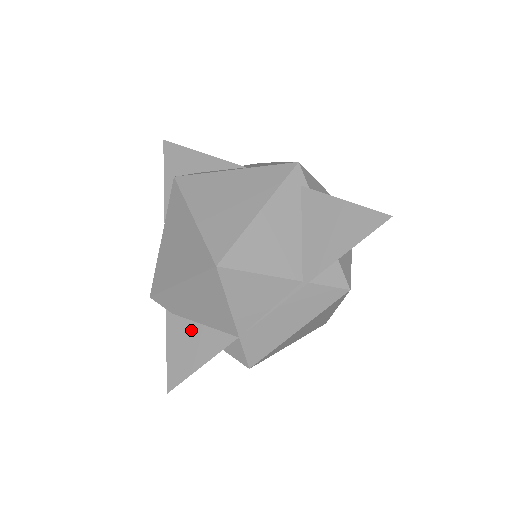
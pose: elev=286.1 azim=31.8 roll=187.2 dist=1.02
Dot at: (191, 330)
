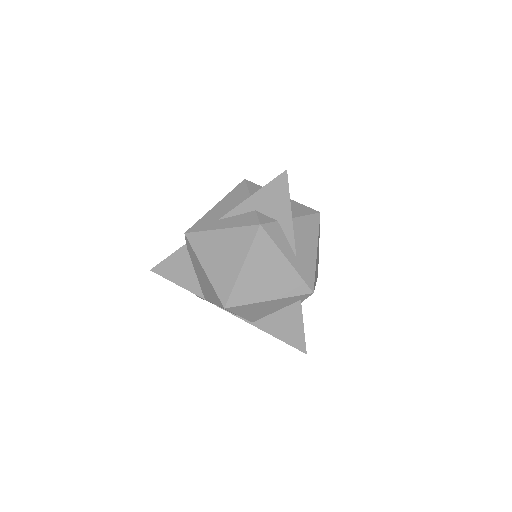
Dot at: (188, 268)
